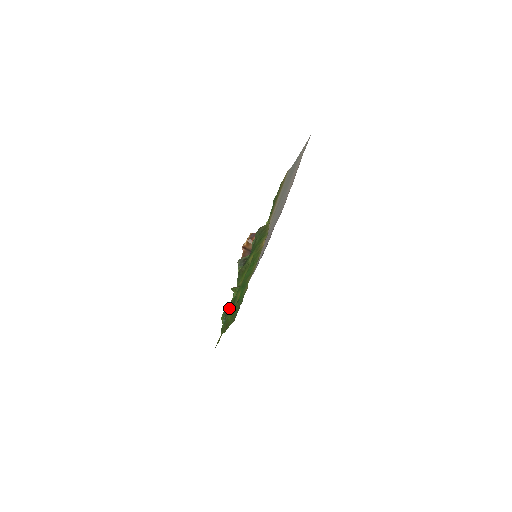
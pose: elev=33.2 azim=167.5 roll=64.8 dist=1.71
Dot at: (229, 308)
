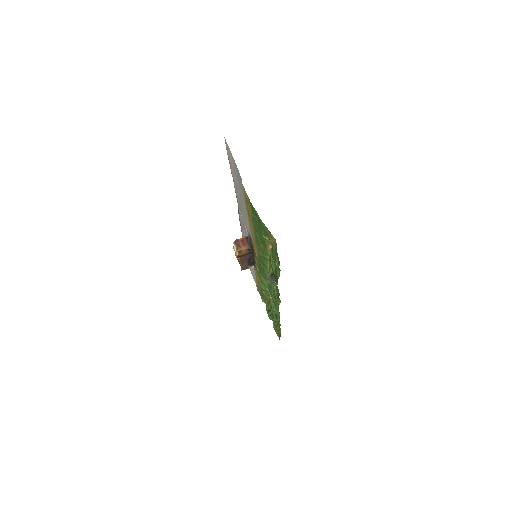
Dot at: (279, 312)
